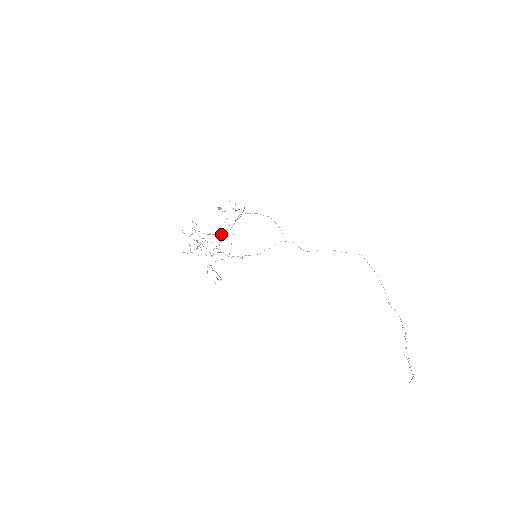
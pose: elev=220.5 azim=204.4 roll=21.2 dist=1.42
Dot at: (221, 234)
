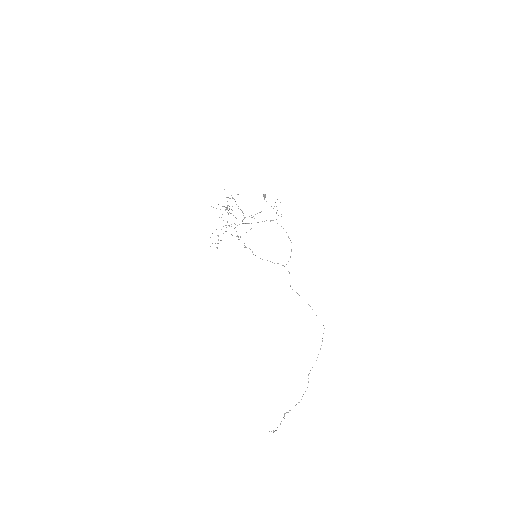
Dot at: occluded
